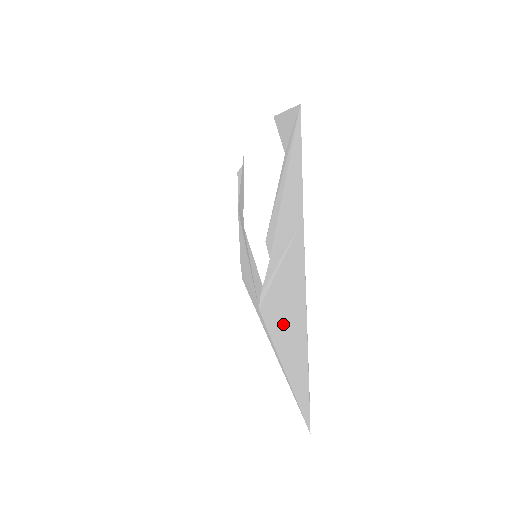
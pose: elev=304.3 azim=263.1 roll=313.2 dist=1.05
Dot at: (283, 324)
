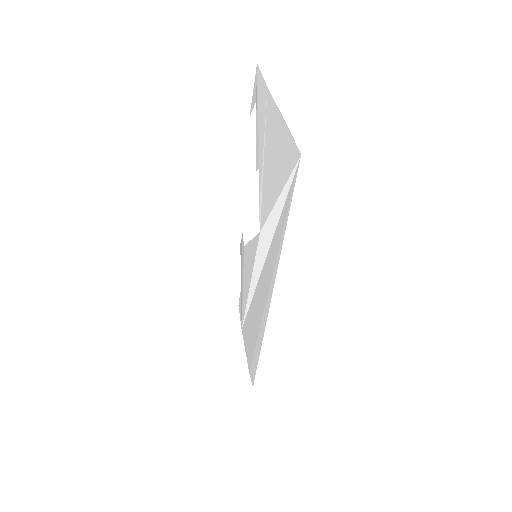
Dot at: (273, 168)
